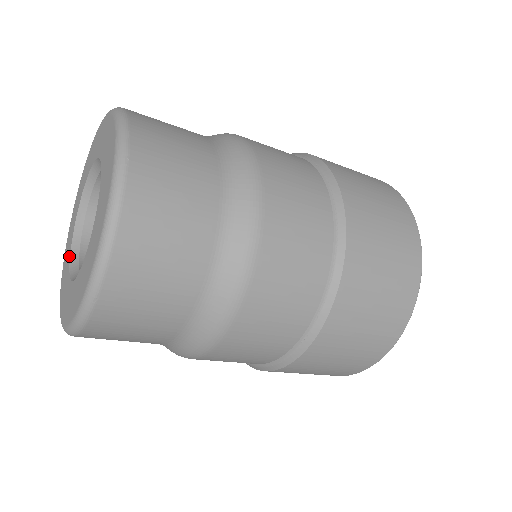
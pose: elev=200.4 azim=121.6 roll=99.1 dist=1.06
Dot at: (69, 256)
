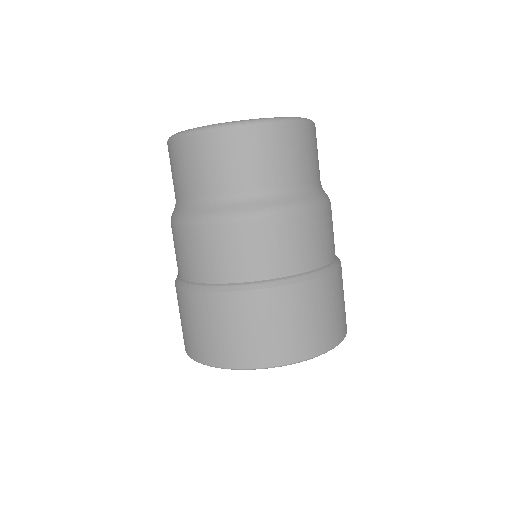
Dot at: occluded
